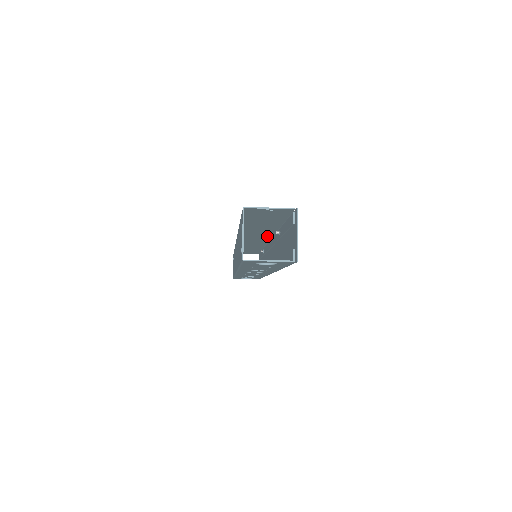
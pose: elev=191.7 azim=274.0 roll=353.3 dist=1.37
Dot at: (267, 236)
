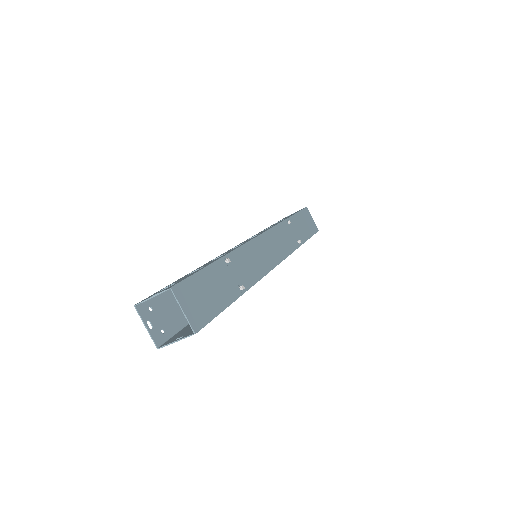
Dot at: occluded
